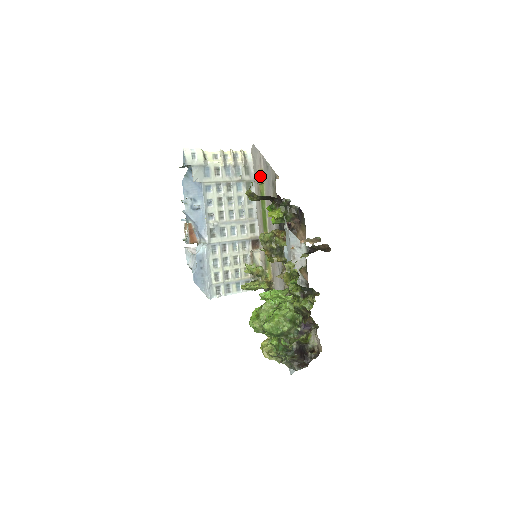
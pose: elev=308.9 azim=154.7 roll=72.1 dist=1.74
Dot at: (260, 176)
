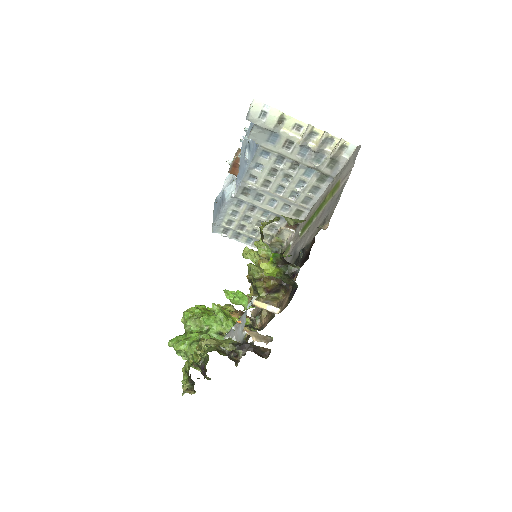
Dot at: (335, 187)
